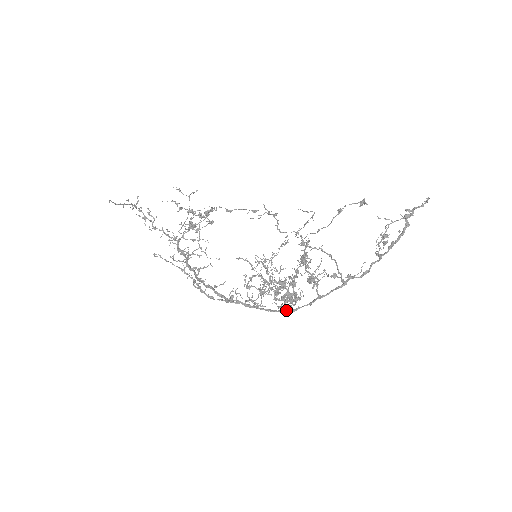
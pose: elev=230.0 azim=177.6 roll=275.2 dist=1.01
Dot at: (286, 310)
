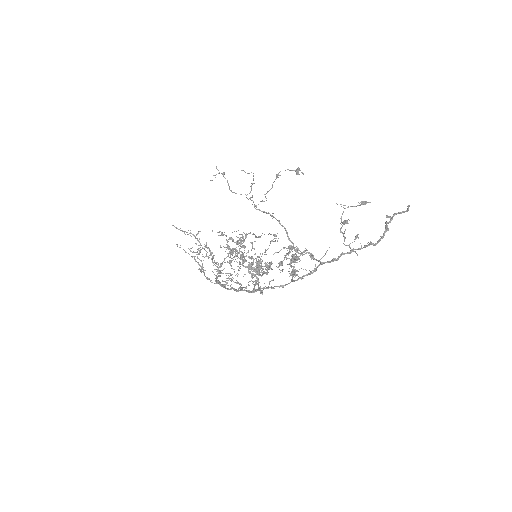
Dot at: (260, 289)
